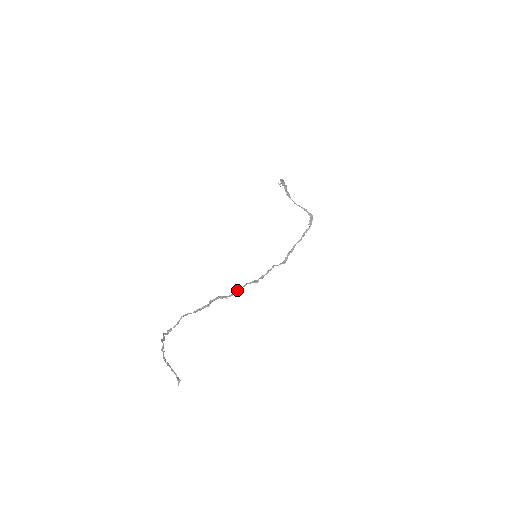
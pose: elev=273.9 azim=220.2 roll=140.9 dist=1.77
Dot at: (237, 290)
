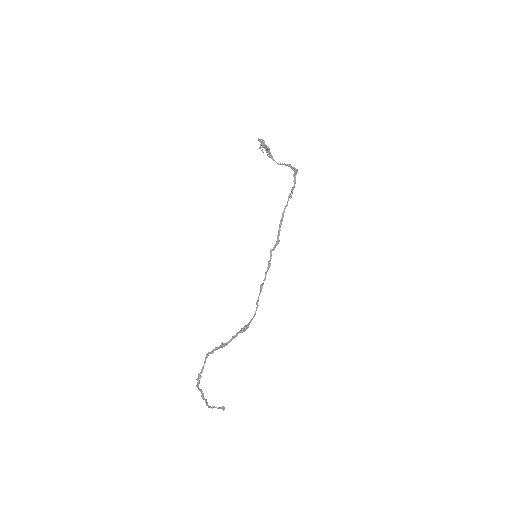
Dot at: (255, 311)
